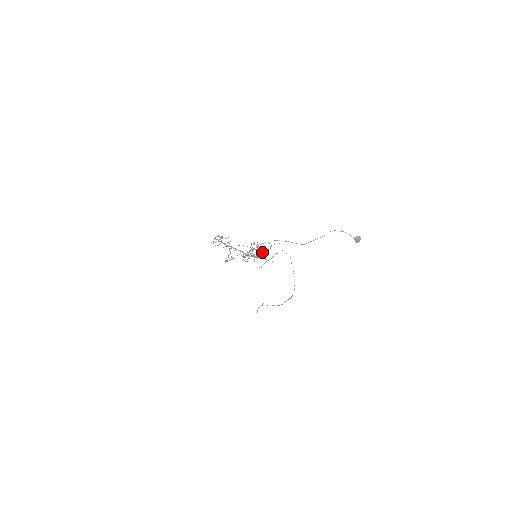
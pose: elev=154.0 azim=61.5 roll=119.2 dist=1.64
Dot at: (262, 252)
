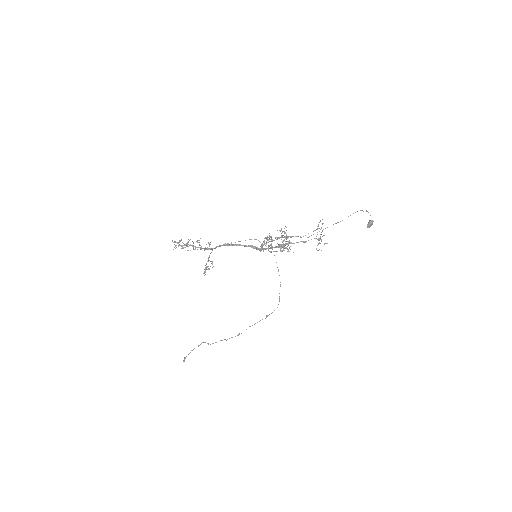
Dot at: (300, 237)
